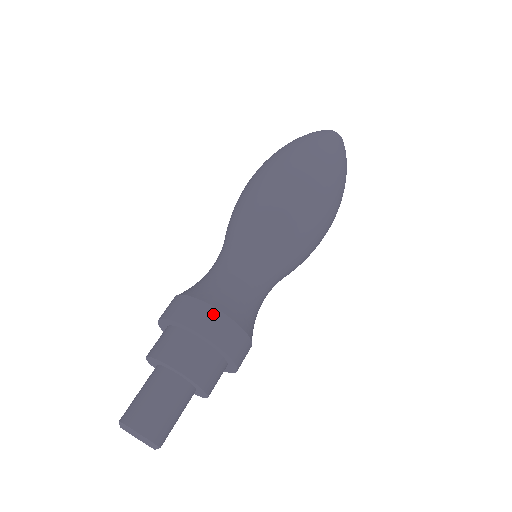
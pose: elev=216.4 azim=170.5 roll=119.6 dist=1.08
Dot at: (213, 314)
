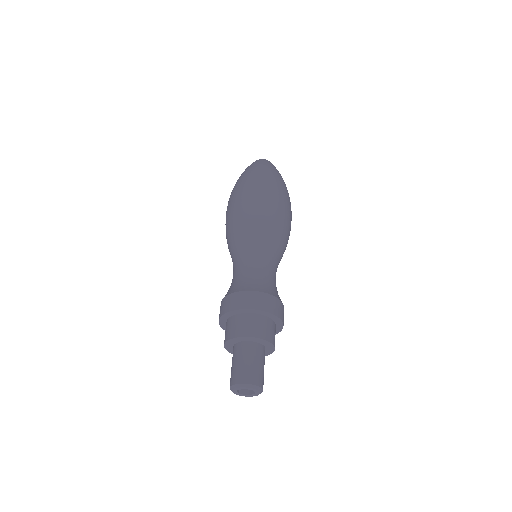
Dot at: (240, 295)
